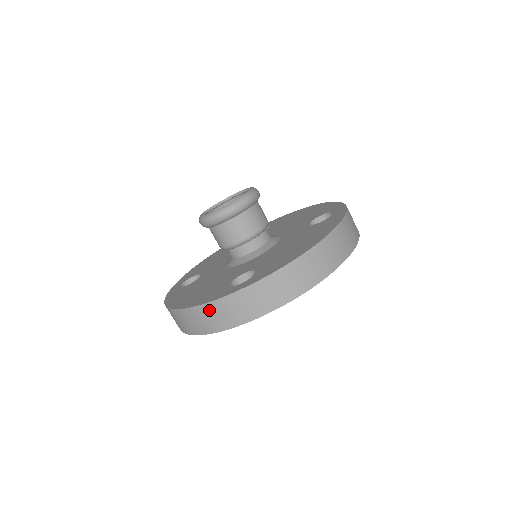
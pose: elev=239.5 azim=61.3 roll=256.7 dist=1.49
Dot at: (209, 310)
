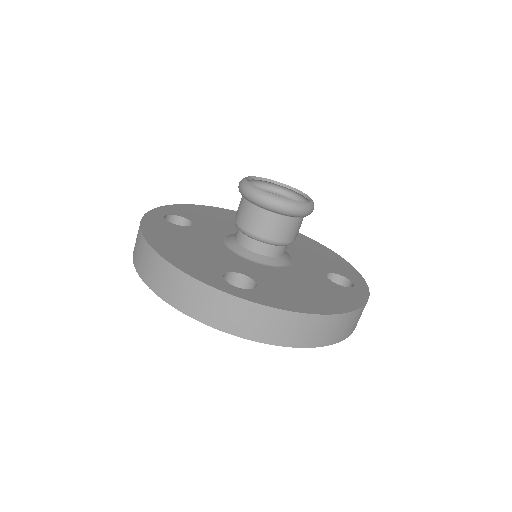
Dot at: (186, 283)
